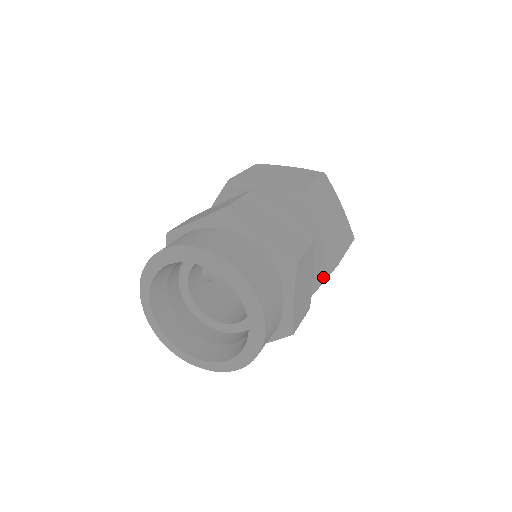
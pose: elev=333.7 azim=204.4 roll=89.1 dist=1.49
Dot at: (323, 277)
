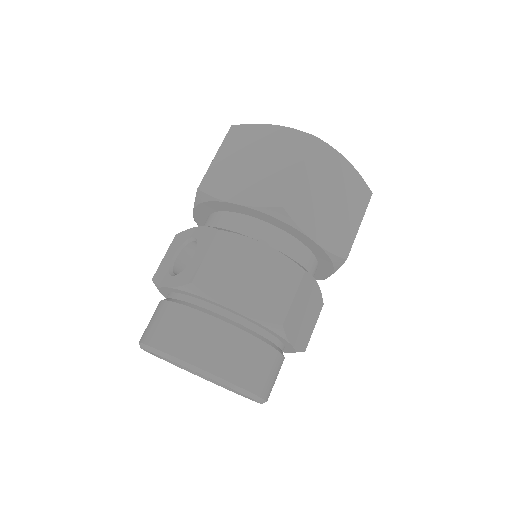
Dot at: occluded
